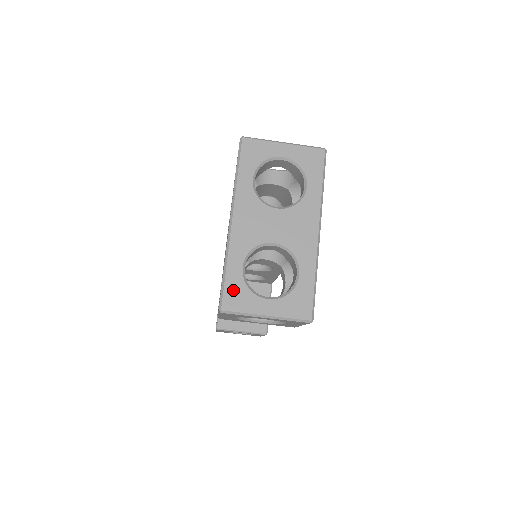
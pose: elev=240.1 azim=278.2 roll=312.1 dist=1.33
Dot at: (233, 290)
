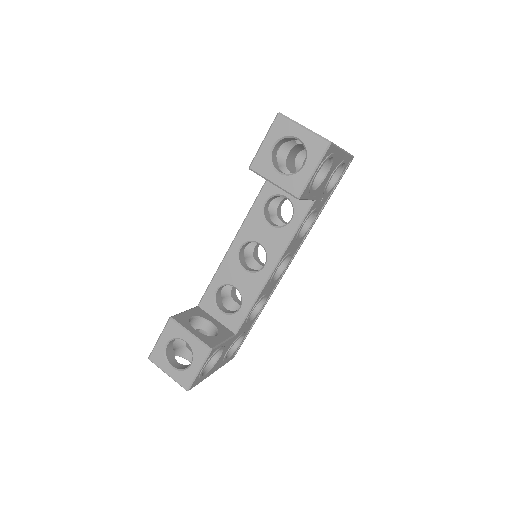
Dot at: occluded
